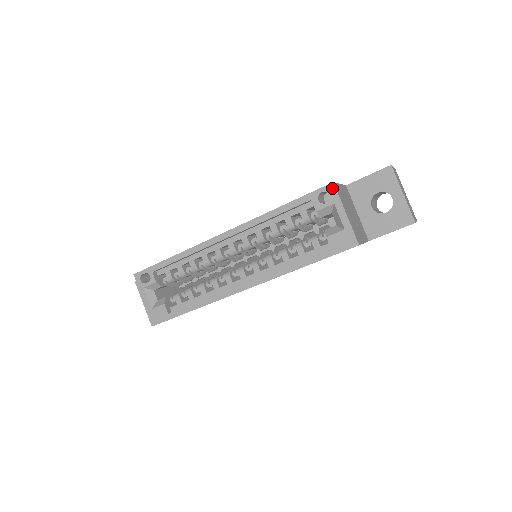
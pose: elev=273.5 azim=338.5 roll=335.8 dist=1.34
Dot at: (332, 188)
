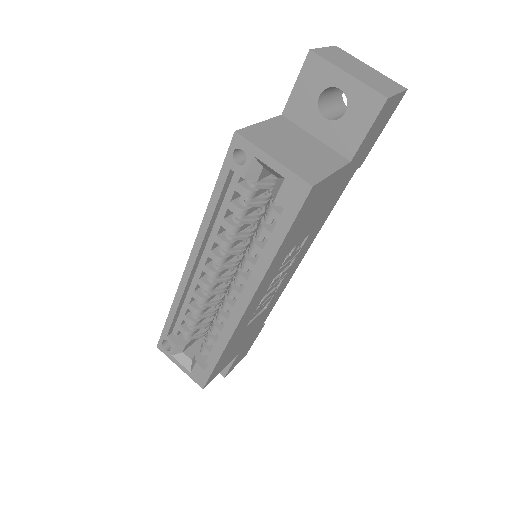
Dot at: (239, 139)
